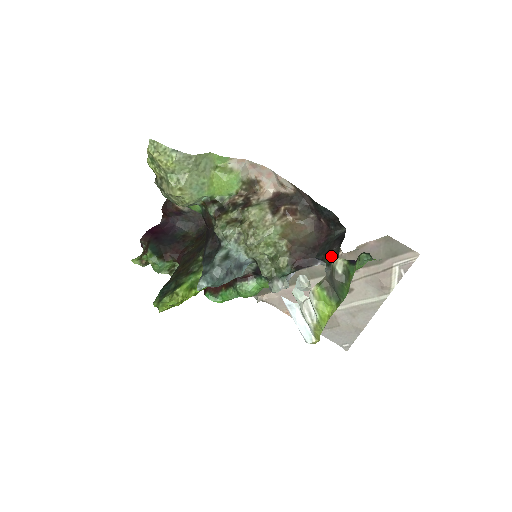
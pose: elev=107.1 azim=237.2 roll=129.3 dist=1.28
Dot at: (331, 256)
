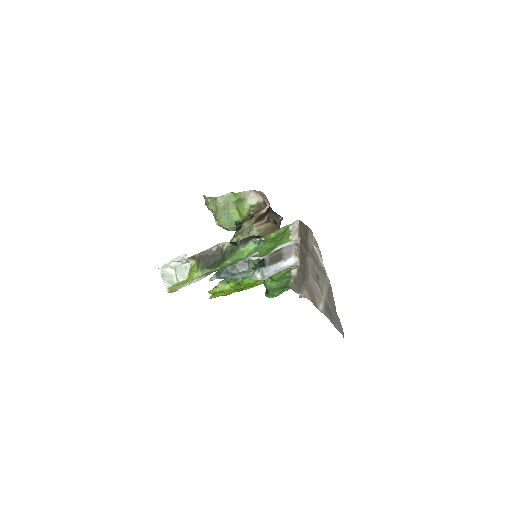
Dot at: occluded
